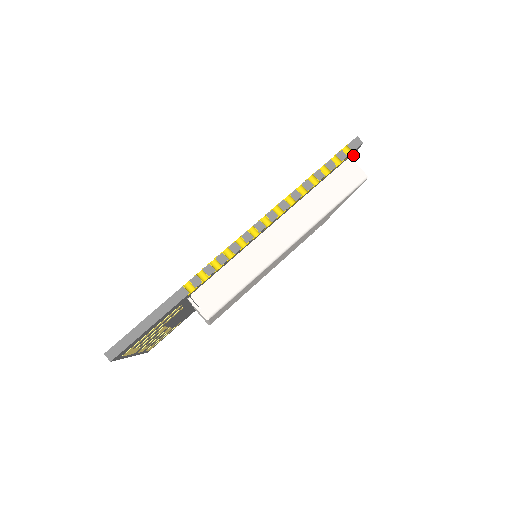
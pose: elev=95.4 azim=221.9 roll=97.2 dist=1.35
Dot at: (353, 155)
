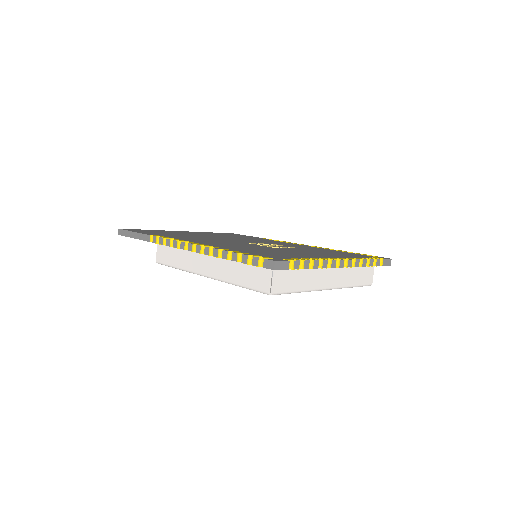
Dot at: occluded
